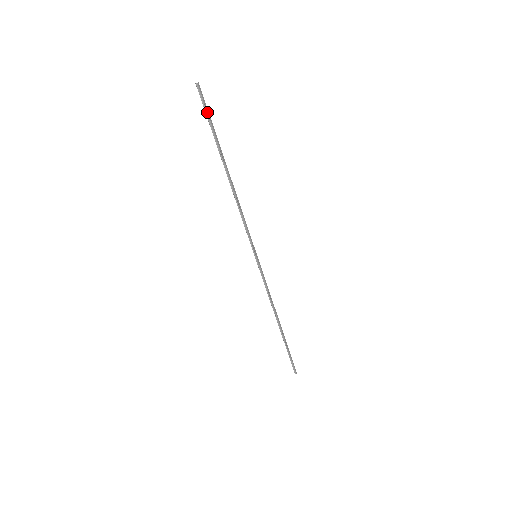
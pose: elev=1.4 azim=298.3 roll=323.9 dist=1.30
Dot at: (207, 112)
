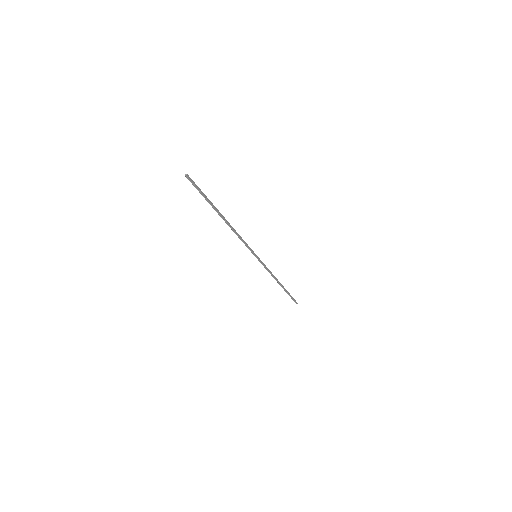
Dot at: (199, 190)
